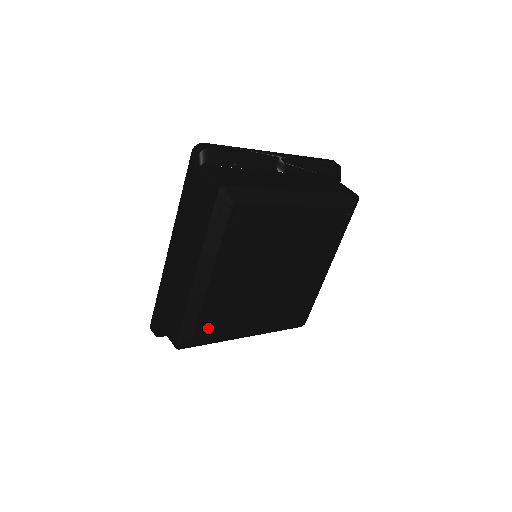
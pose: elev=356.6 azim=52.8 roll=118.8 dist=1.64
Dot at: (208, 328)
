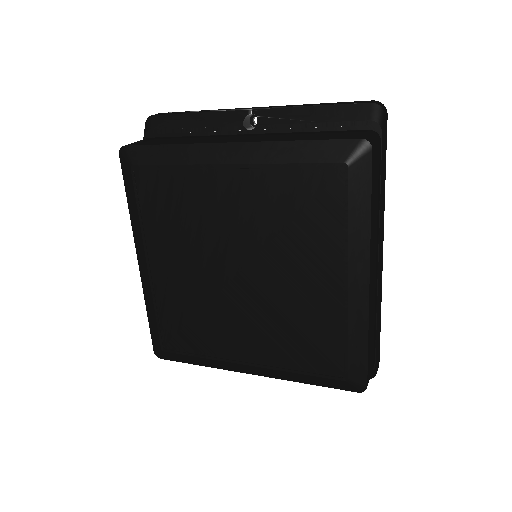
Dot at: (176, 337)
